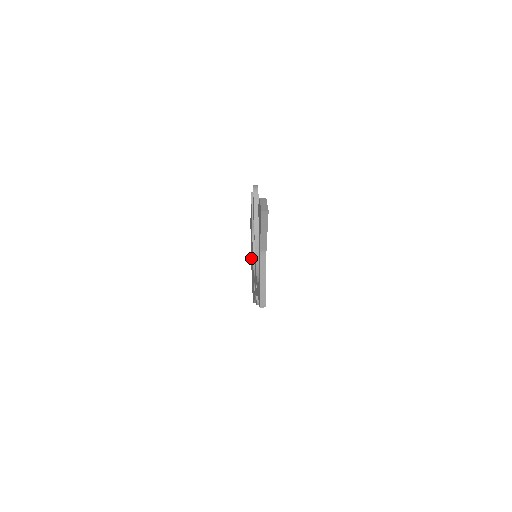
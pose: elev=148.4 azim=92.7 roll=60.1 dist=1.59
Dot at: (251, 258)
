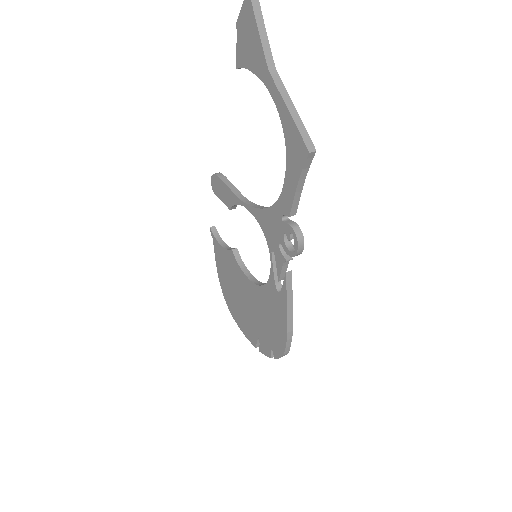
Dot at: (247, 326)
